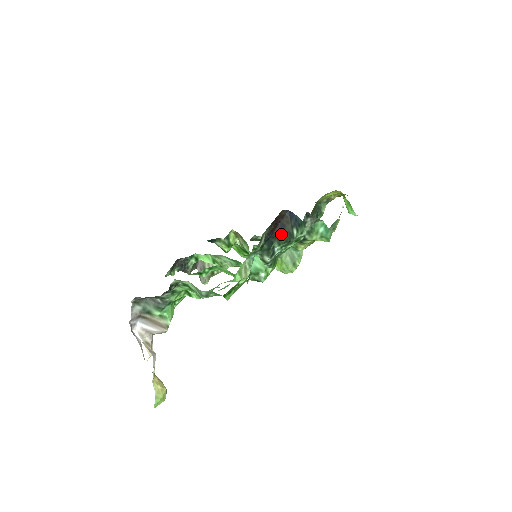
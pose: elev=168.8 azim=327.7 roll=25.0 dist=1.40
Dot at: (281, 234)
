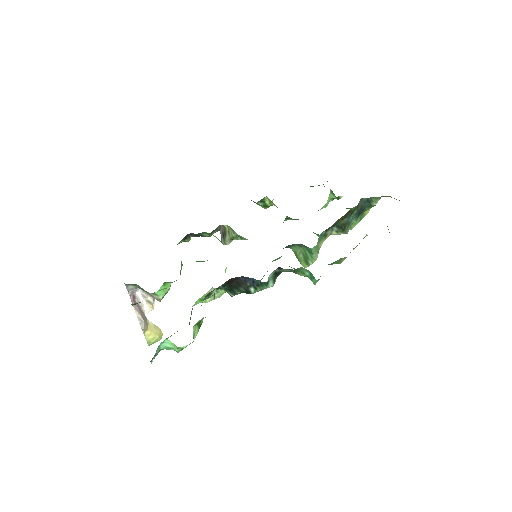
Dot at: (238, 287)
